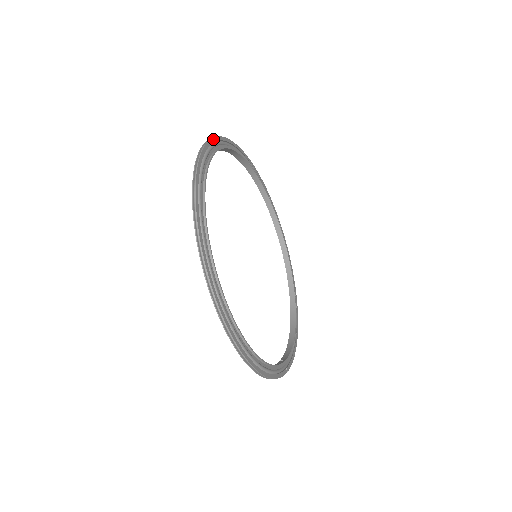
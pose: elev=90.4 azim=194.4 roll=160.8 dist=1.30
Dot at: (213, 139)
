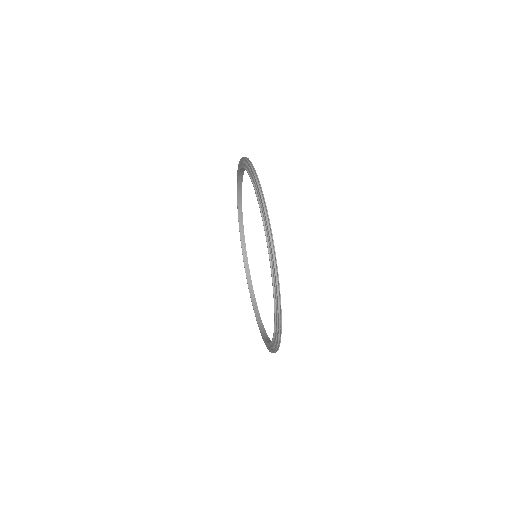
Dot at: occluded
